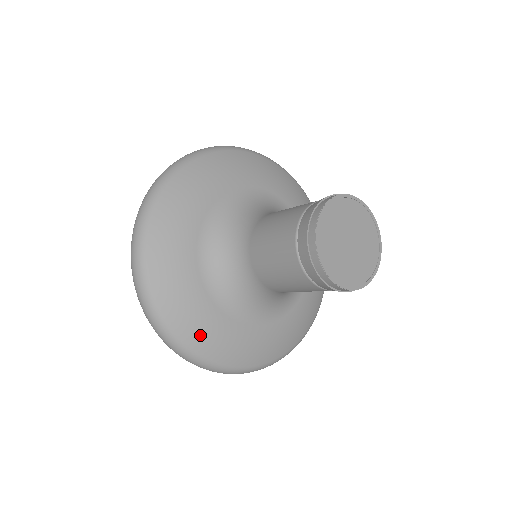
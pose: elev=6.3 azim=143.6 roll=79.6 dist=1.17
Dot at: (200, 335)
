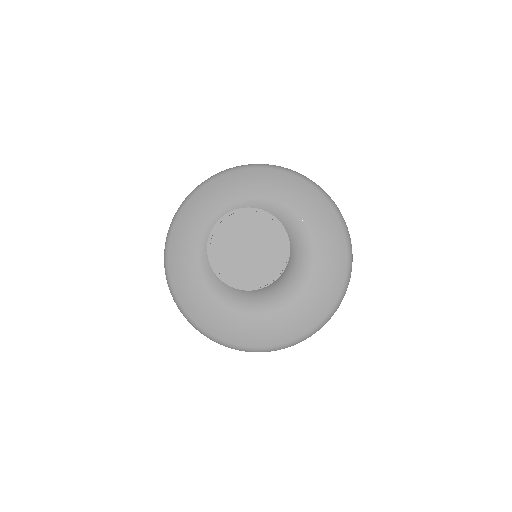
Dot at: (272, 335)
